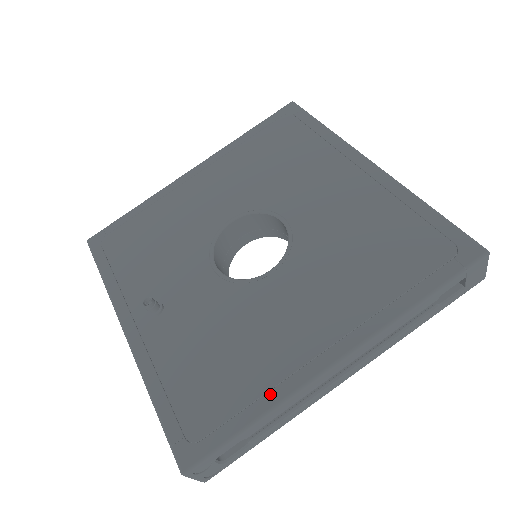
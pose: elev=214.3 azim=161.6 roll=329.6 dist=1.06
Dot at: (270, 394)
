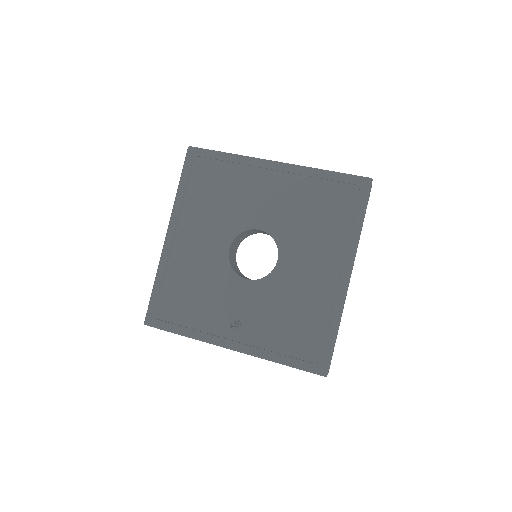
Dot at: (333, 315)
